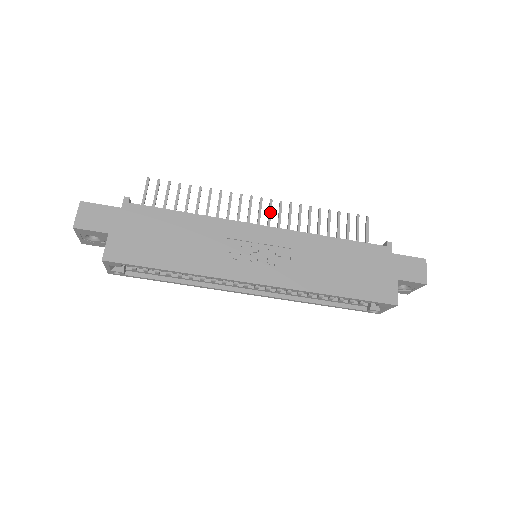
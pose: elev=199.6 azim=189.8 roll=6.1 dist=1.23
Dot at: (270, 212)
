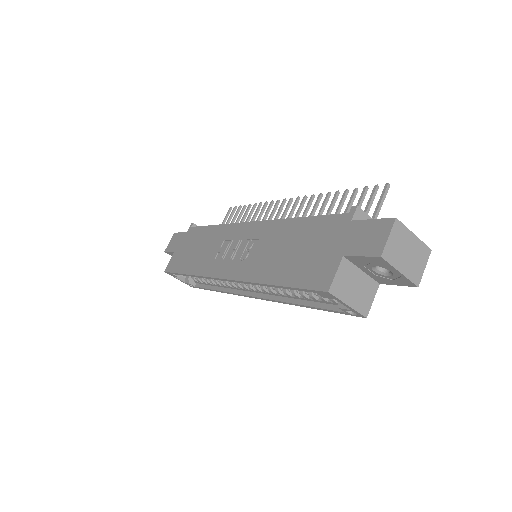
Dot at: (291, 210)
